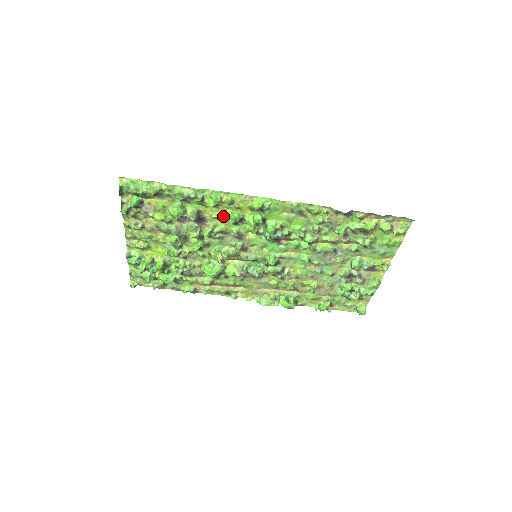
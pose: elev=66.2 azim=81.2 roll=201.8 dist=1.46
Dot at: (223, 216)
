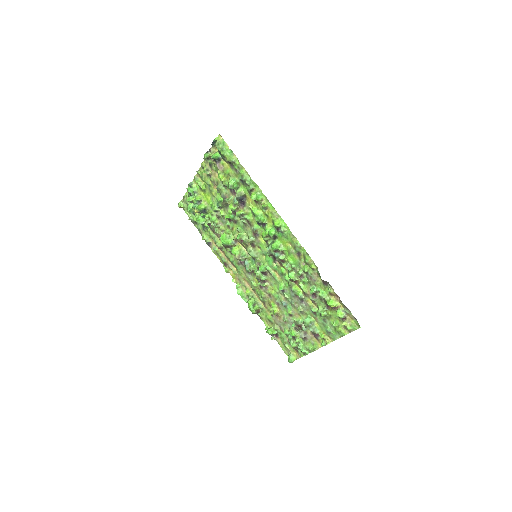
Dot at: (255, 211)
